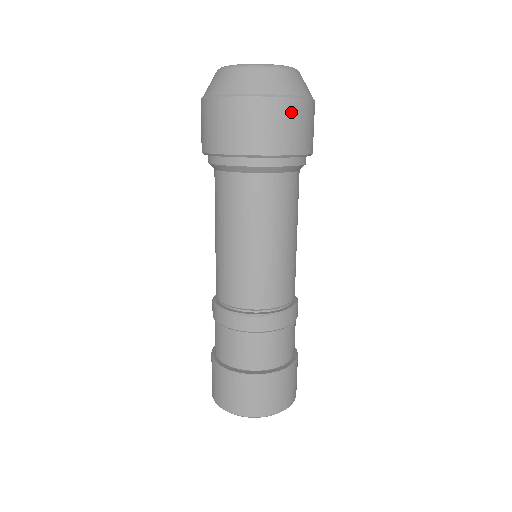
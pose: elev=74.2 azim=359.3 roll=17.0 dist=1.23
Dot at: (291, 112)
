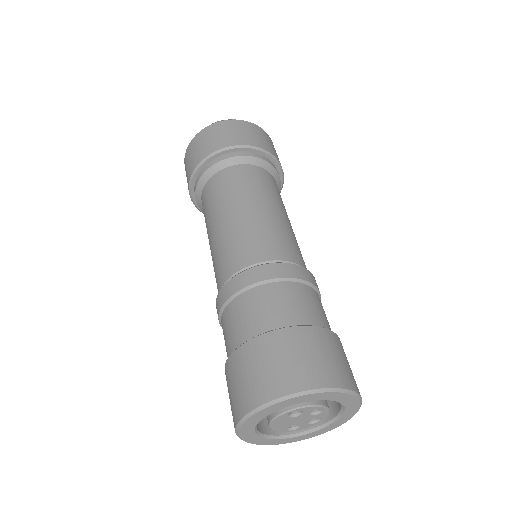
Dot at: (272, 144)
